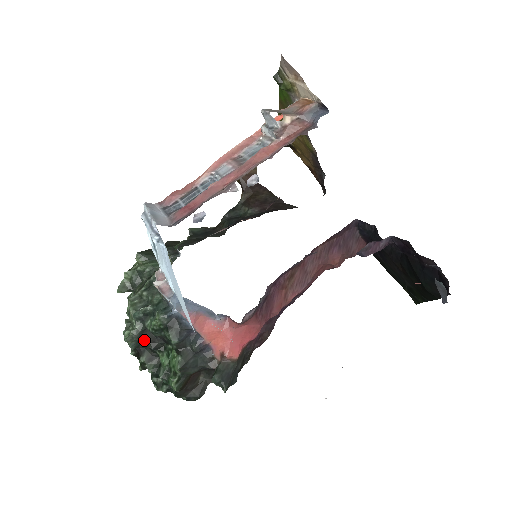
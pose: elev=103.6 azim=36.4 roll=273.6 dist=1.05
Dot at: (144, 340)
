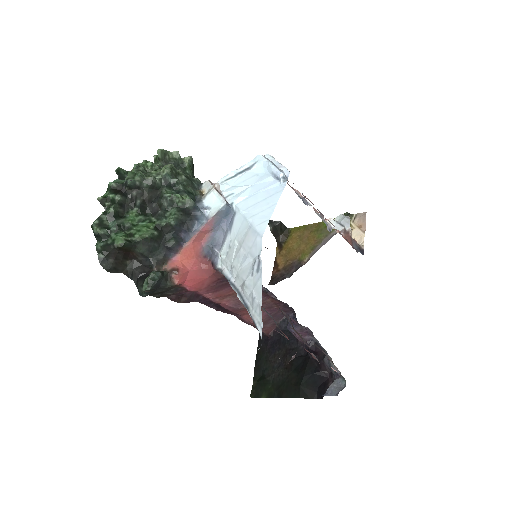
Dot at: (142, 192)
